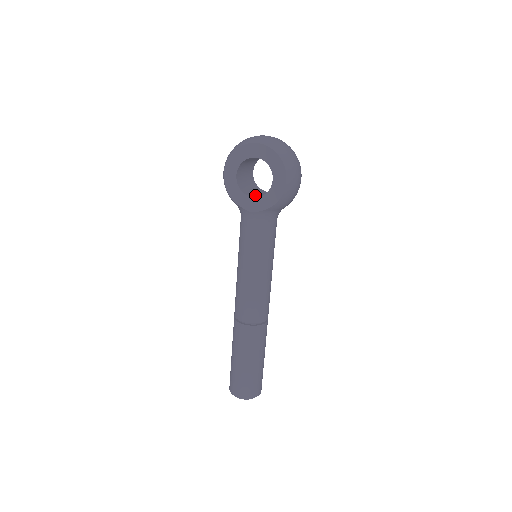
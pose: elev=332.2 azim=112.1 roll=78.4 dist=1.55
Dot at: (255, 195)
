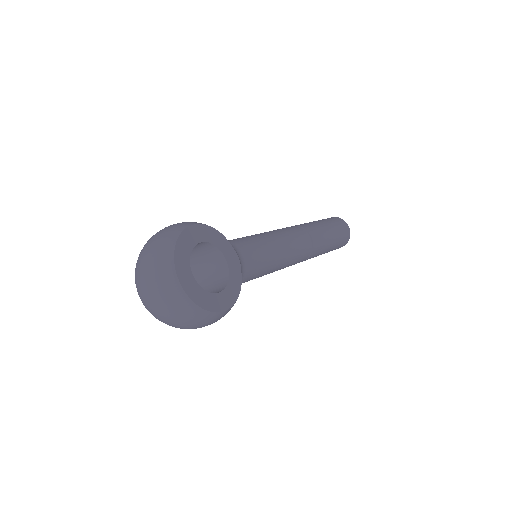
Dot at: (196, 272)
